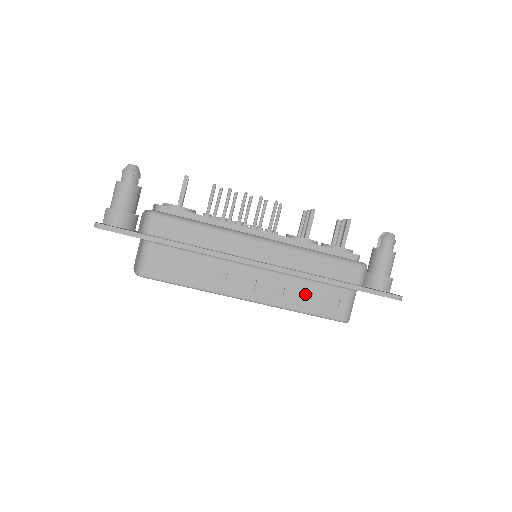
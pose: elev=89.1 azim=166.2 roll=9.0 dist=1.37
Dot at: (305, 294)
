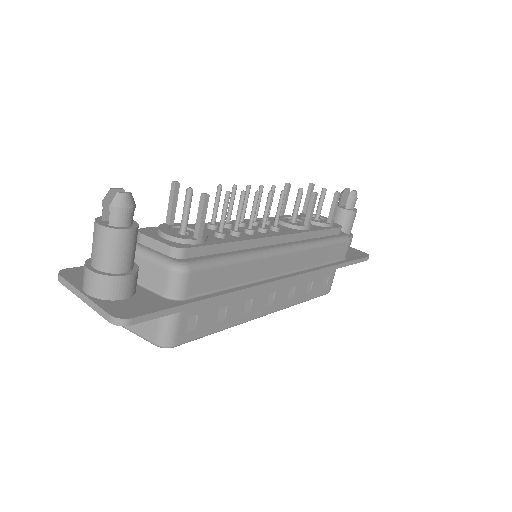
Dot at: (307, 284)
